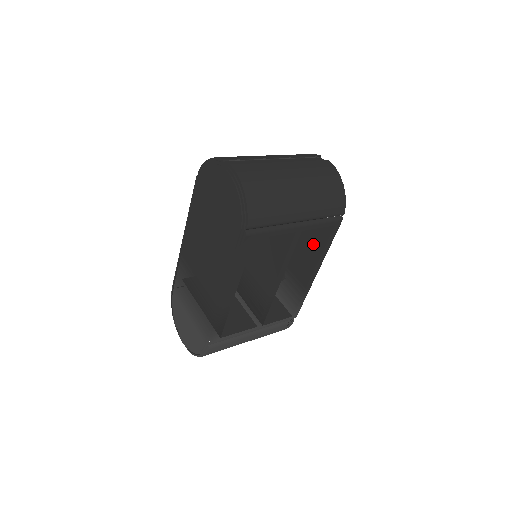
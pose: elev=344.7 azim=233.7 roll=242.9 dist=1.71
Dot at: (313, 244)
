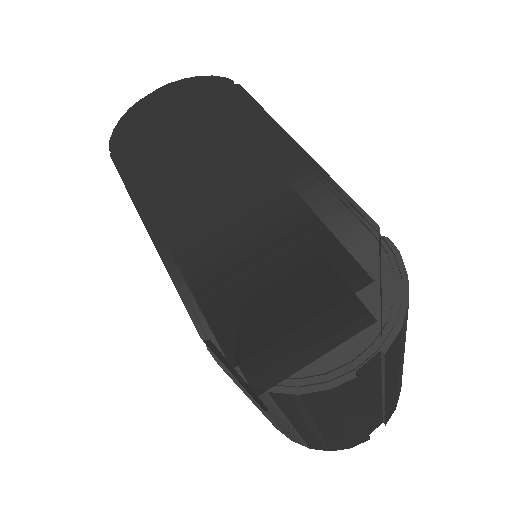
Dot at: occluded
